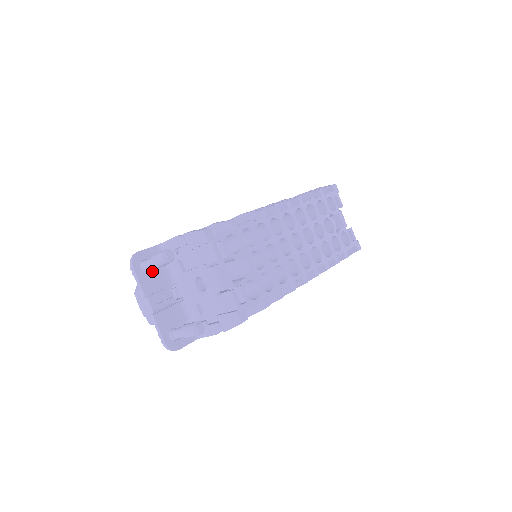
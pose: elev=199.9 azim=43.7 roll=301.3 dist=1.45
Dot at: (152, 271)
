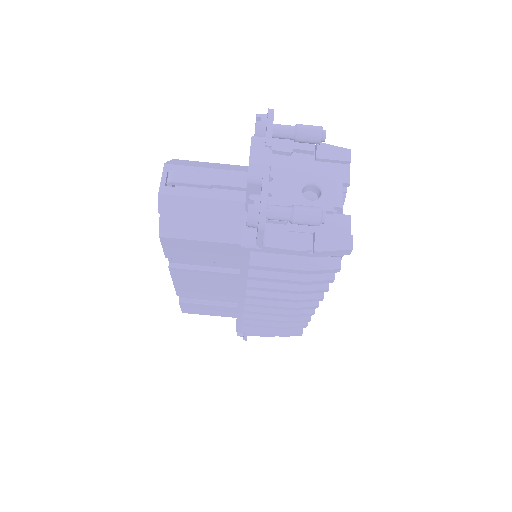
Dot at: occluded
